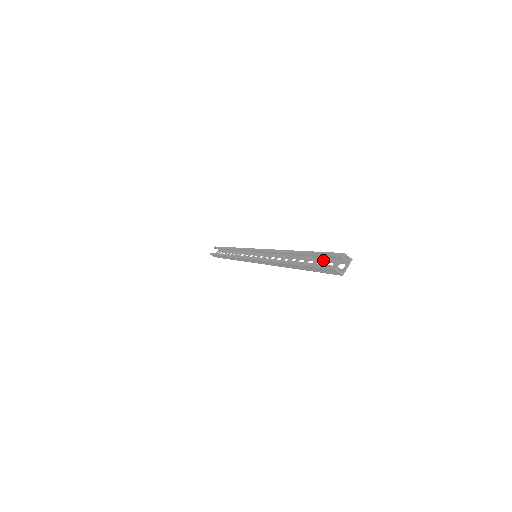
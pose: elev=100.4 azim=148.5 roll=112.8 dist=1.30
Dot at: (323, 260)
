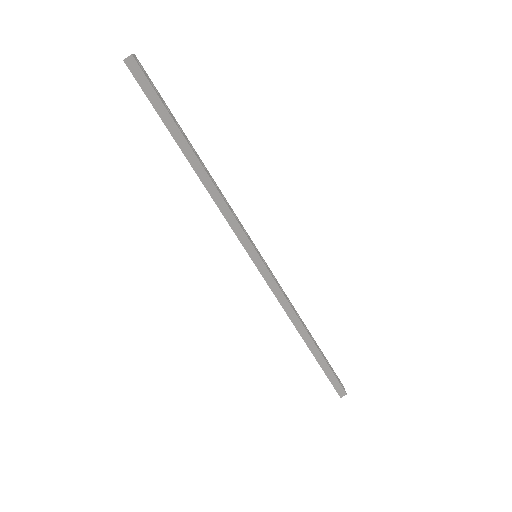
Dot at: occluded
